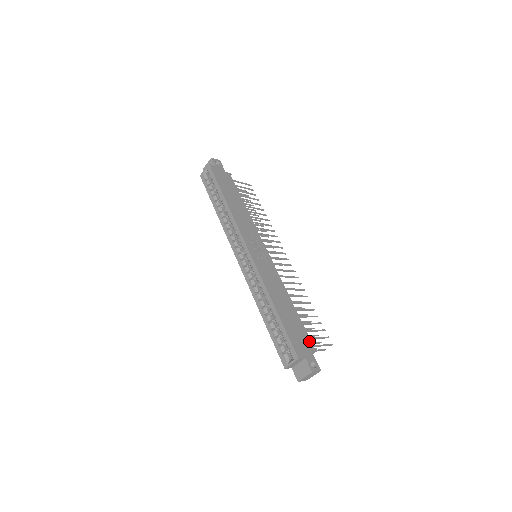
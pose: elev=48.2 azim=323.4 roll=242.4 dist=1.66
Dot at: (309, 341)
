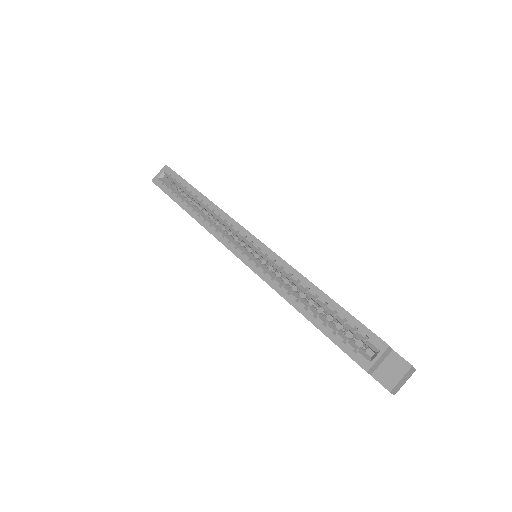
Dot at: occluded
